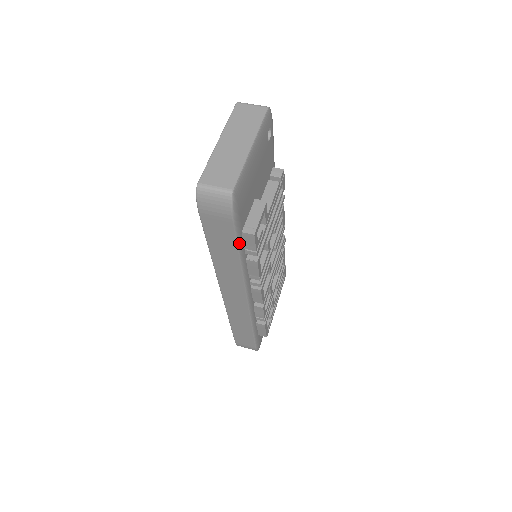
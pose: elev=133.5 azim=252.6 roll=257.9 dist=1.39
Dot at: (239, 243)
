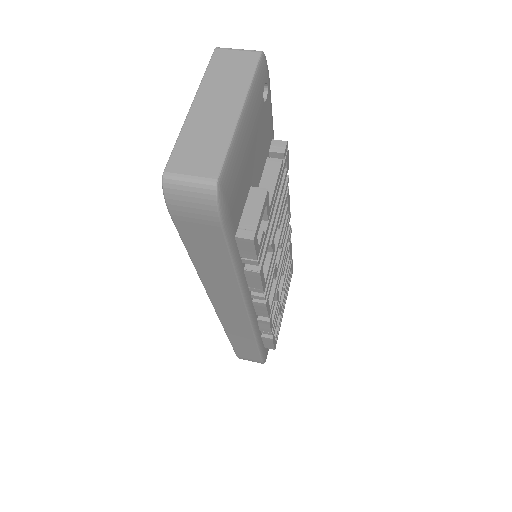
Dot at: (232, 252)
